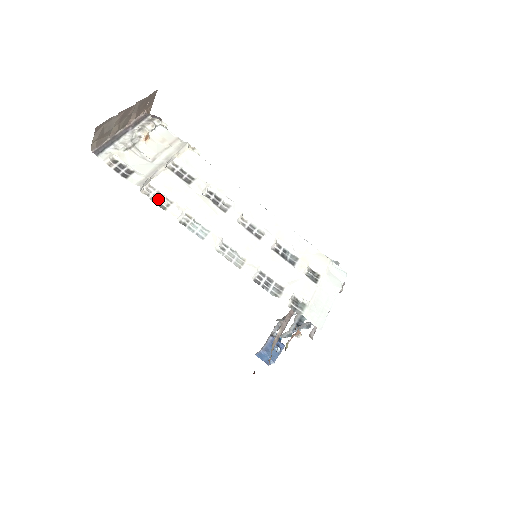
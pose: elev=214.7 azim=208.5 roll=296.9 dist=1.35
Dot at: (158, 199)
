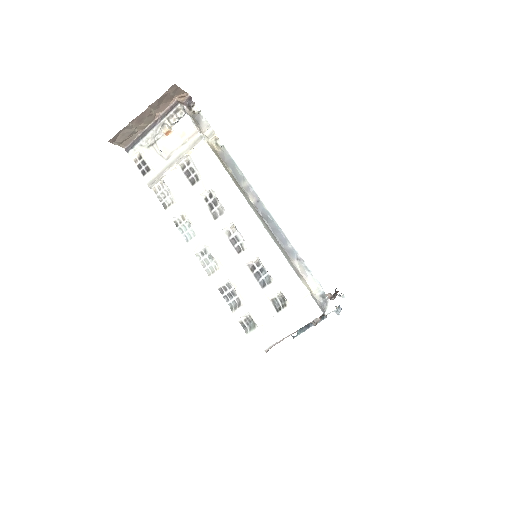
Dot at: (164, 197)
